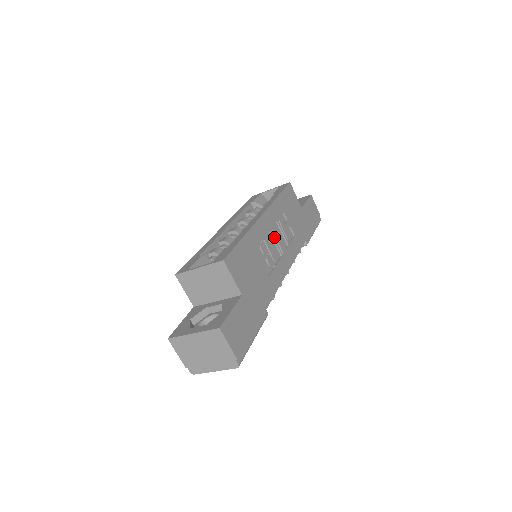
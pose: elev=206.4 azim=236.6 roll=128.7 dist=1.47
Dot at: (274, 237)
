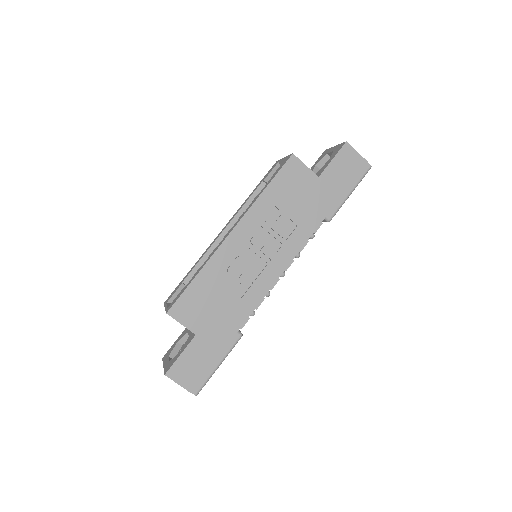
Dot at: (253, 248)
